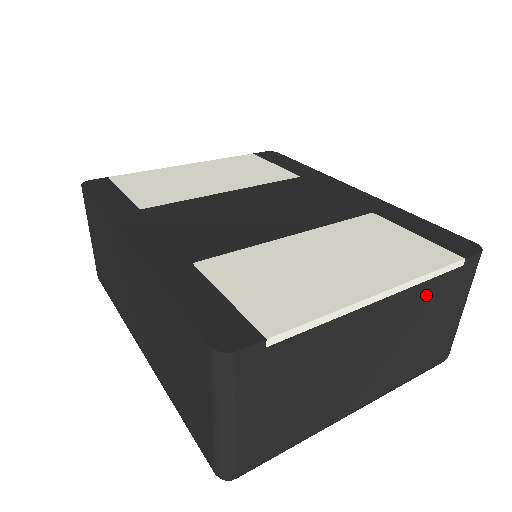
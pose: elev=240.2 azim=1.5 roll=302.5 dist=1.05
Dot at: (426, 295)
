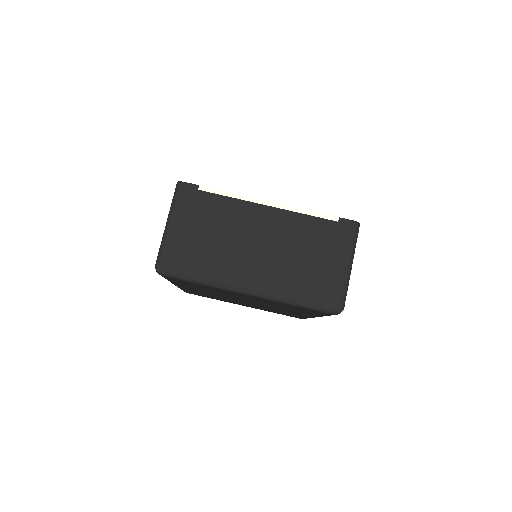
Dot at: (306, 226)
